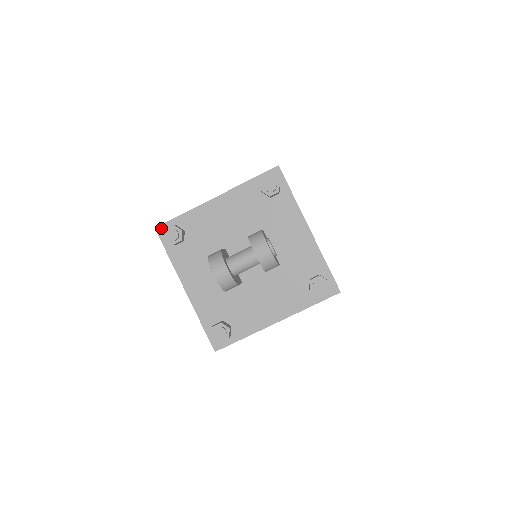
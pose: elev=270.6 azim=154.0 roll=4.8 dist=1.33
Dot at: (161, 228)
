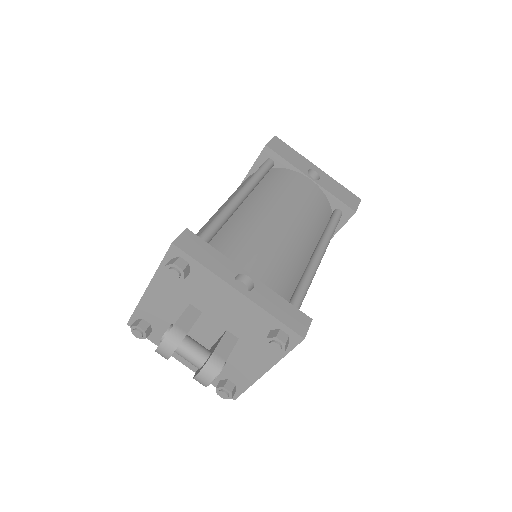
Dot at: (176, 249)
